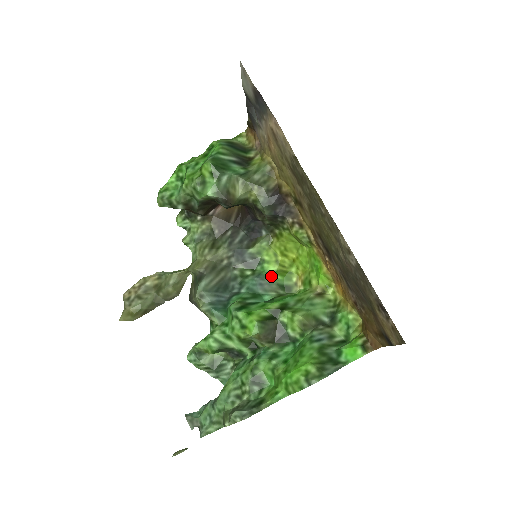
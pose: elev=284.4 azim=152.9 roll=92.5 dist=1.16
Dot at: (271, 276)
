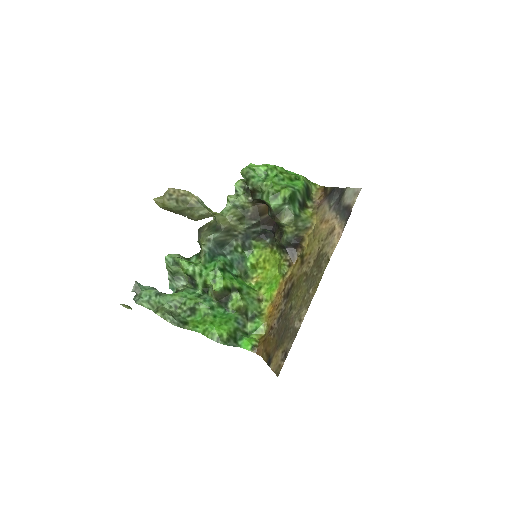
Dot at: (247, 263)
